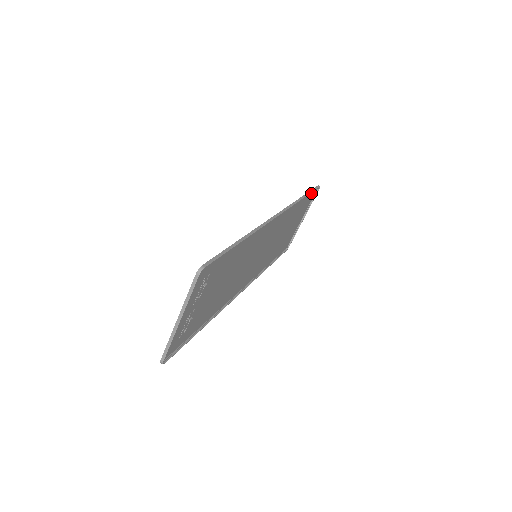
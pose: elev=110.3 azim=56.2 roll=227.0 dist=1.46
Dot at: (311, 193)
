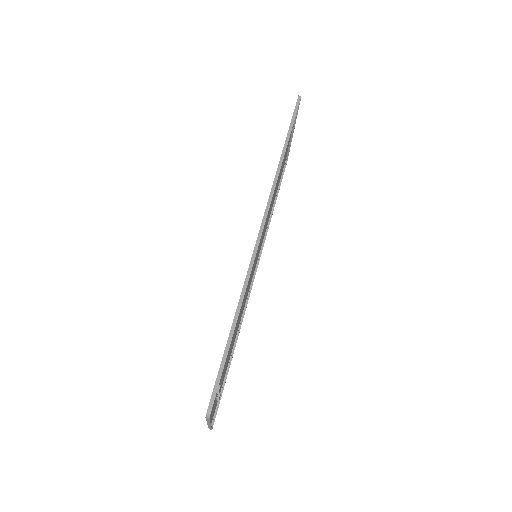
Dot at: occluded
